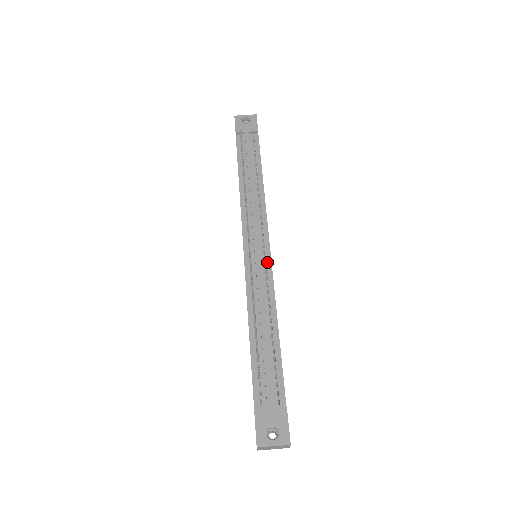
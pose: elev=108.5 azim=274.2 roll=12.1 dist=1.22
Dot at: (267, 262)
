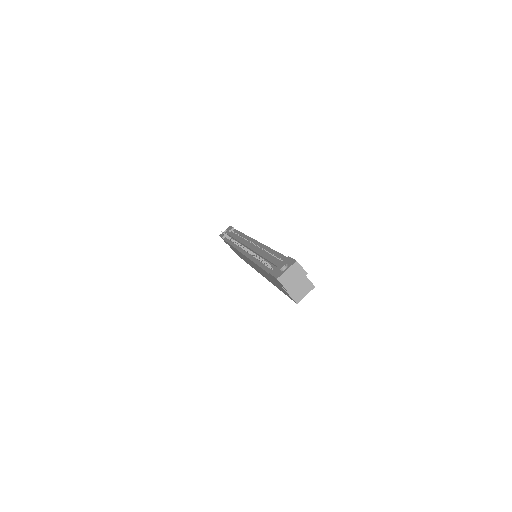
Dot at: (256, 244)
